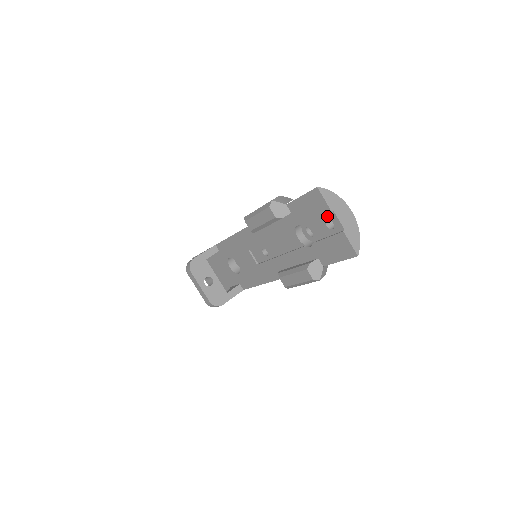
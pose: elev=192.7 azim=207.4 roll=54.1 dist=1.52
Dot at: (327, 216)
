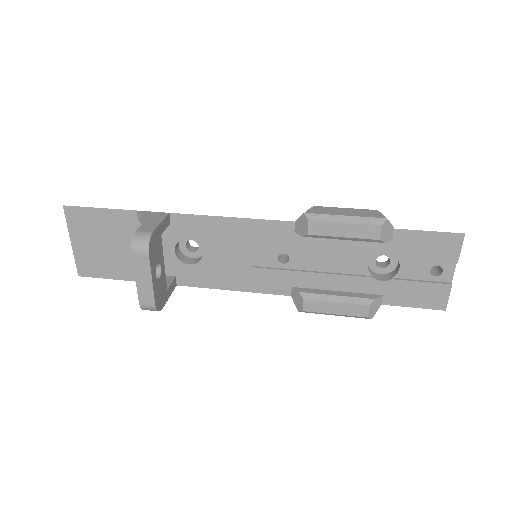
Dot at: (442, 262)
